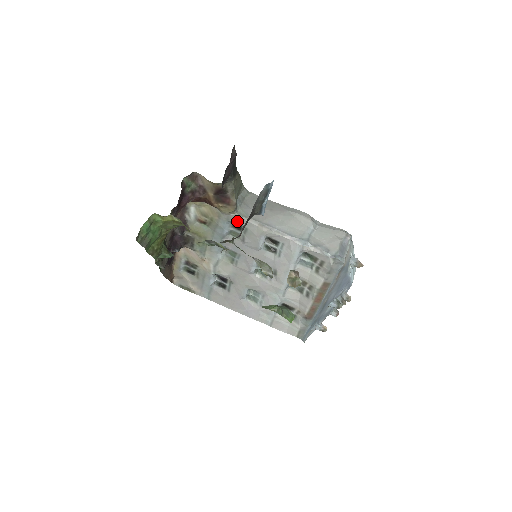
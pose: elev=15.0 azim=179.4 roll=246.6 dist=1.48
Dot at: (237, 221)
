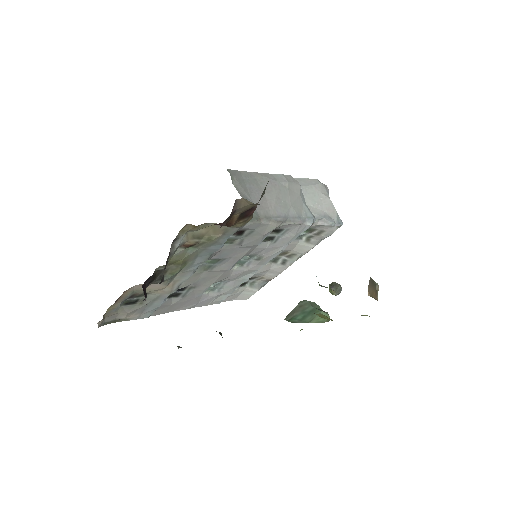
Dot at: (244, 228)
